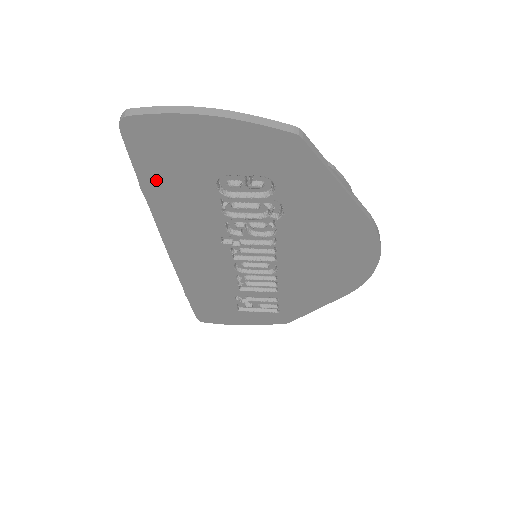
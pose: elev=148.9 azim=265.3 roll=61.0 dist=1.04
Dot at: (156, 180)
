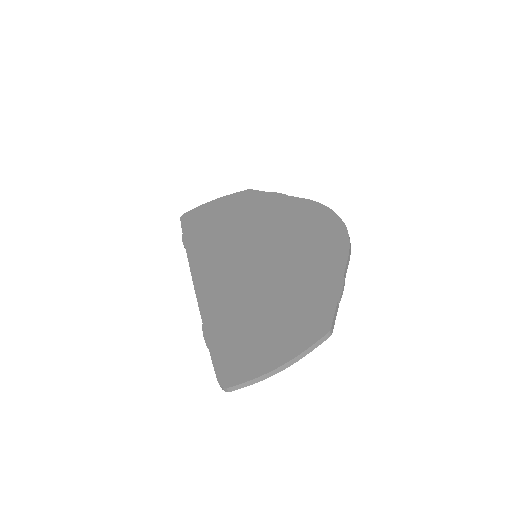
Dot at: occluded
